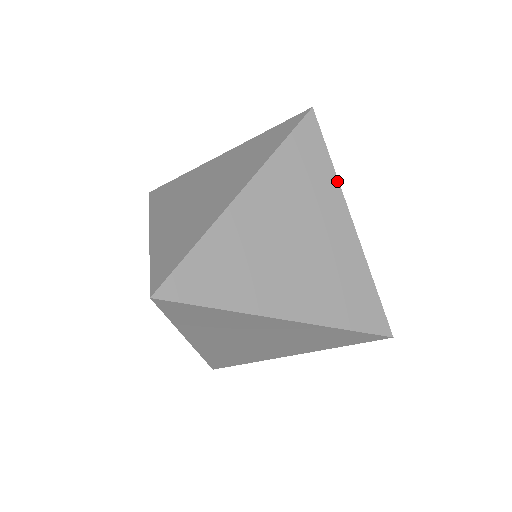
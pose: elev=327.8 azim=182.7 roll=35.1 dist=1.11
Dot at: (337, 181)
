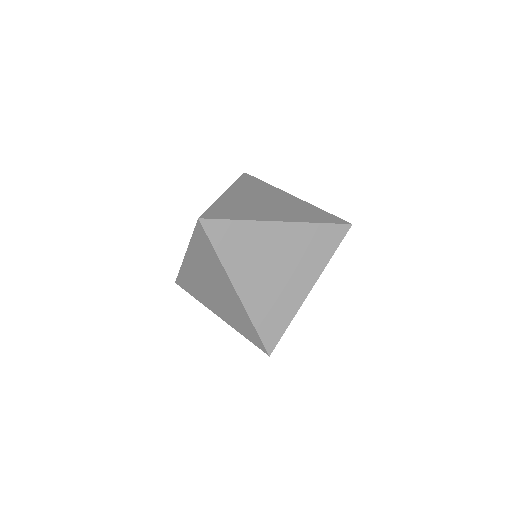
Dot at: (325, 265)
